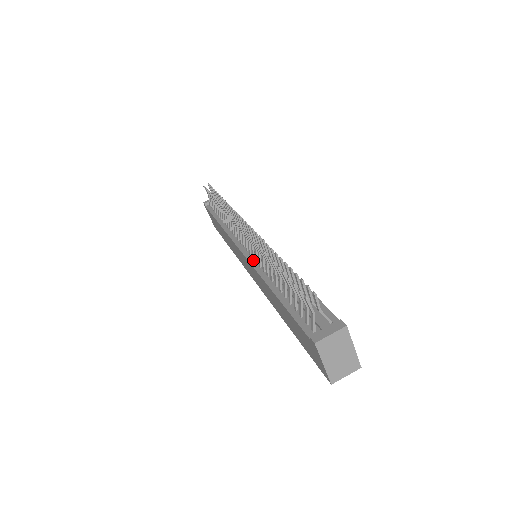
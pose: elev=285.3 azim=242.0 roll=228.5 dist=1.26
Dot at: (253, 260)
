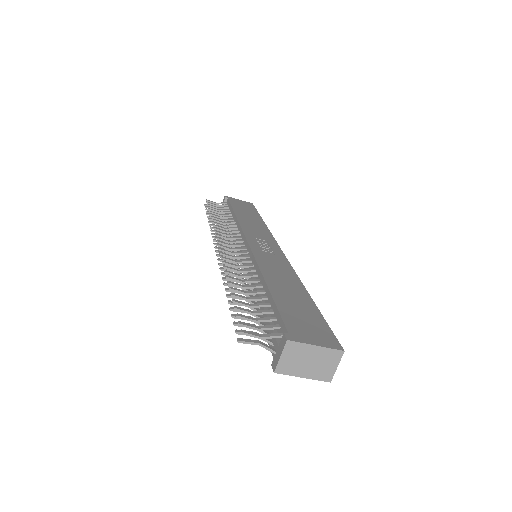
Dot at: occluded
